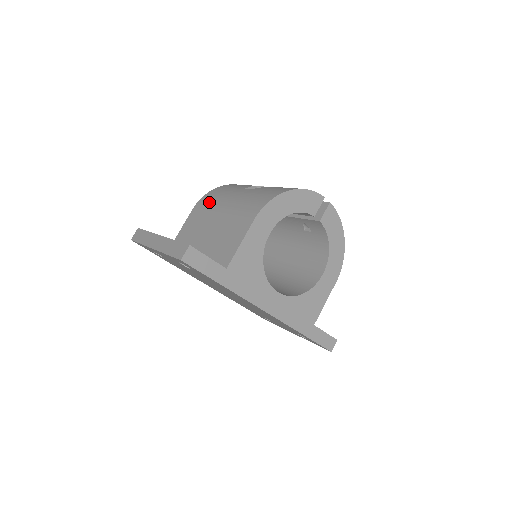
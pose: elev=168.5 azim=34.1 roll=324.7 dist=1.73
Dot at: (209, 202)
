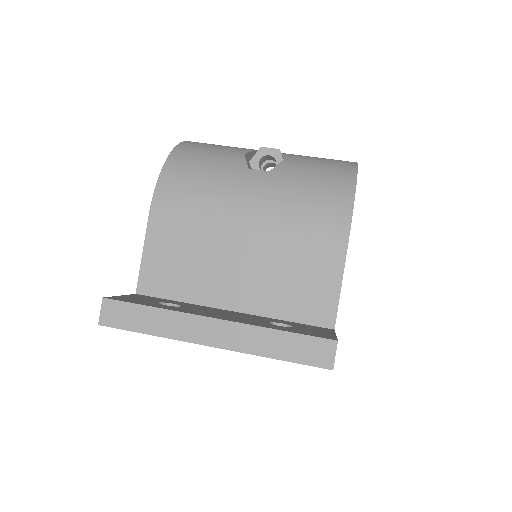
Dot at: (191, 202)
